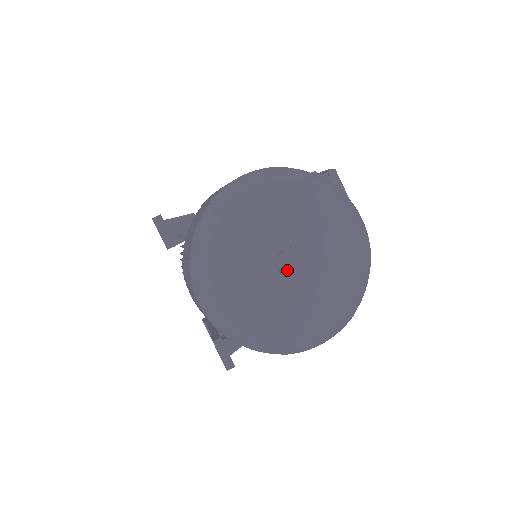
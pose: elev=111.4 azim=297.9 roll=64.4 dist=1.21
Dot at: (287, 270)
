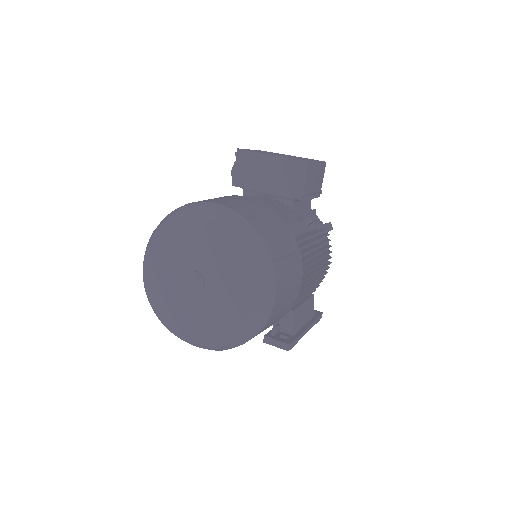
Dot at: (196, 290)
